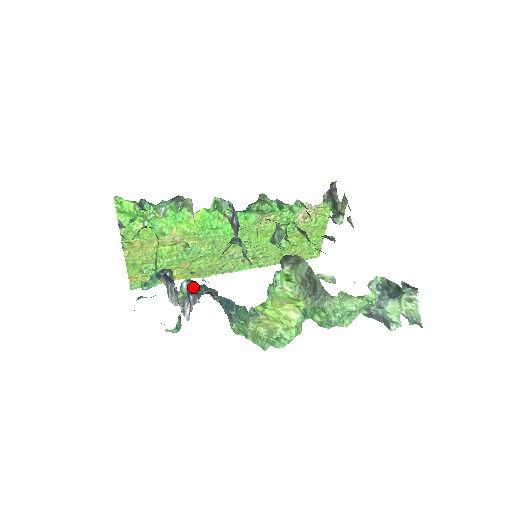
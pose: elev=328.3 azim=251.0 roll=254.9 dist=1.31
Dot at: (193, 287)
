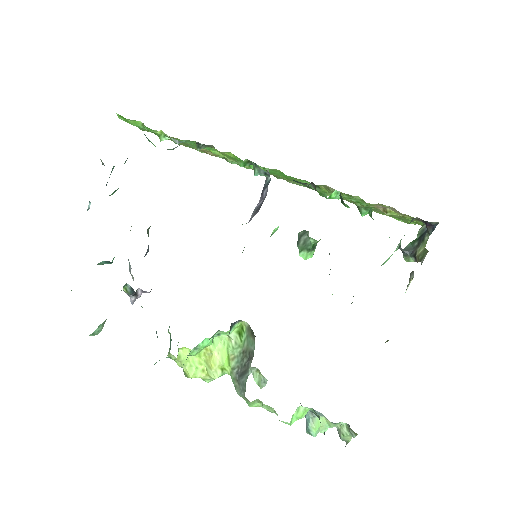
Dot at: occluded
